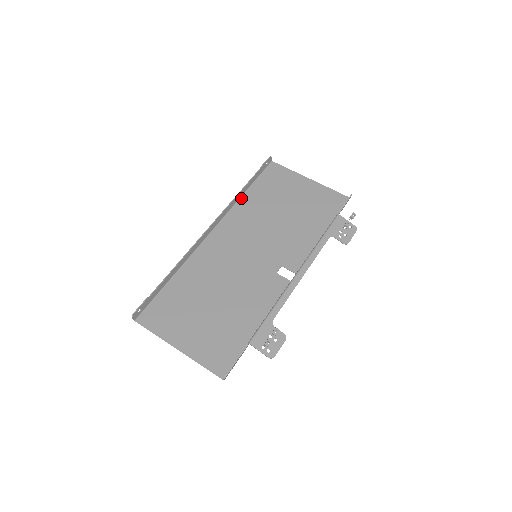
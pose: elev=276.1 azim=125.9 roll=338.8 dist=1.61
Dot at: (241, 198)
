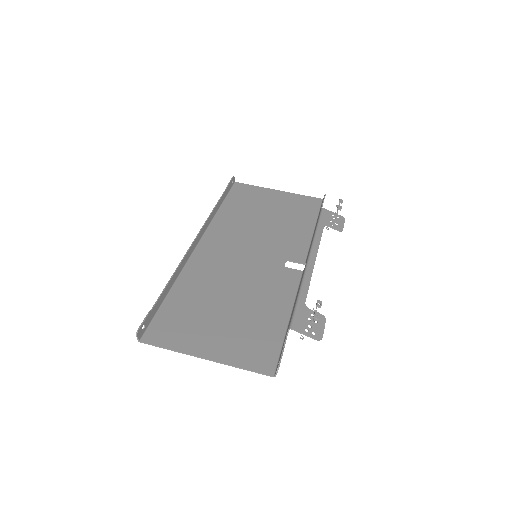
Dot at: (217, 213)
